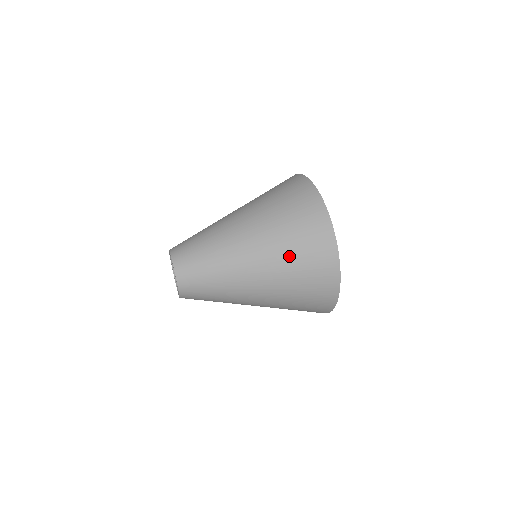
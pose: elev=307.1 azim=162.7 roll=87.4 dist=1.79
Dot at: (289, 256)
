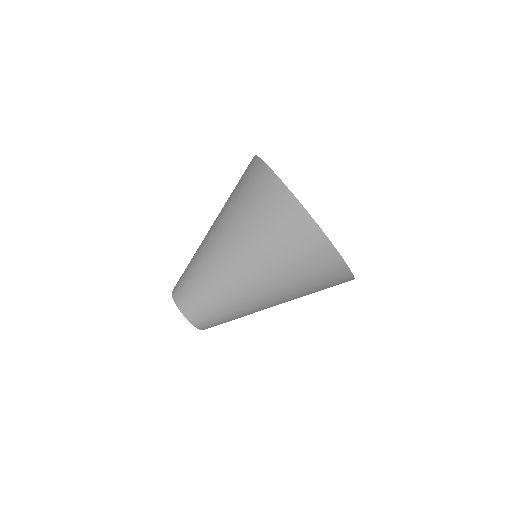
Dot at: (234, 202)
